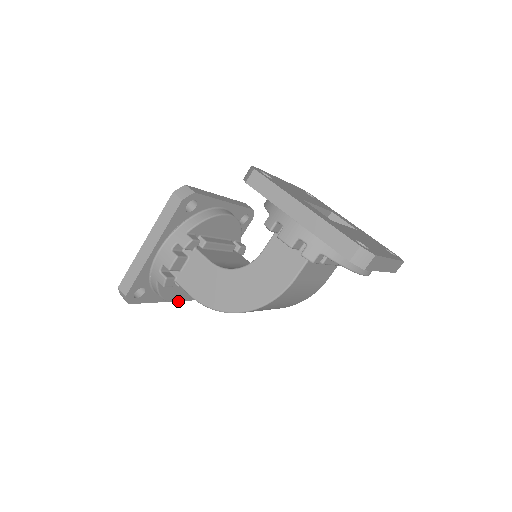
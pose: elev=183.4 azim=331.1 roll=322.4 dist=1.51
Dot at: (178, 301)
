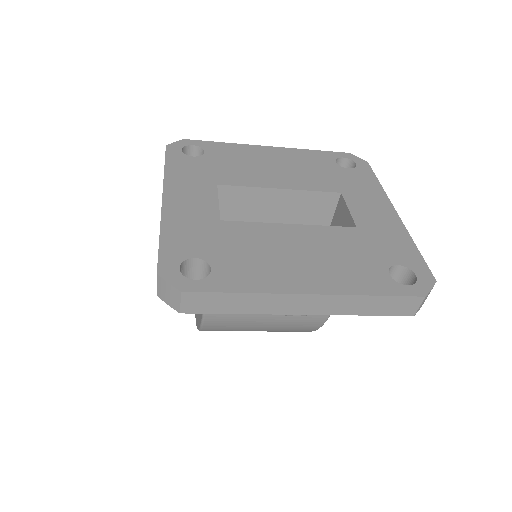
Dot at: occluded
